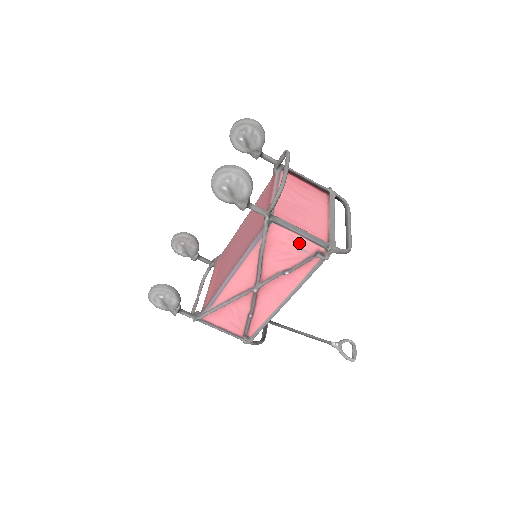
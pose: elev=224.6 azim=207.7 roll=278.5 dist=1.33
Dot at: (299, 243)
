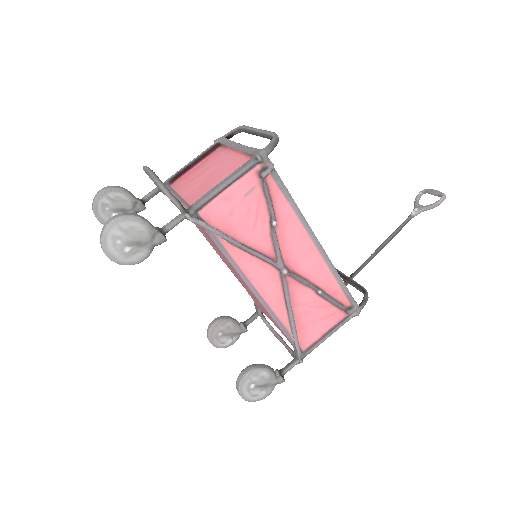
Dot at: (239, 192)
